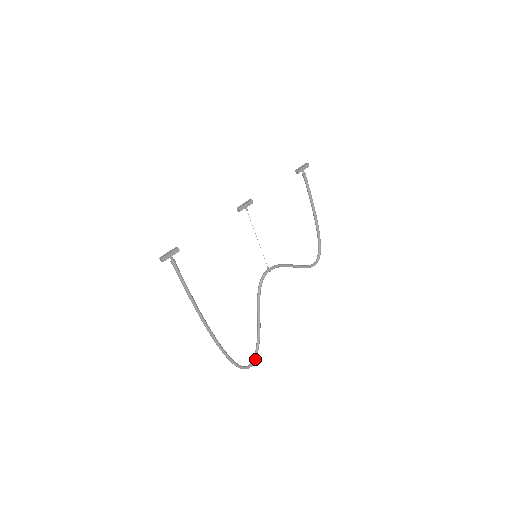
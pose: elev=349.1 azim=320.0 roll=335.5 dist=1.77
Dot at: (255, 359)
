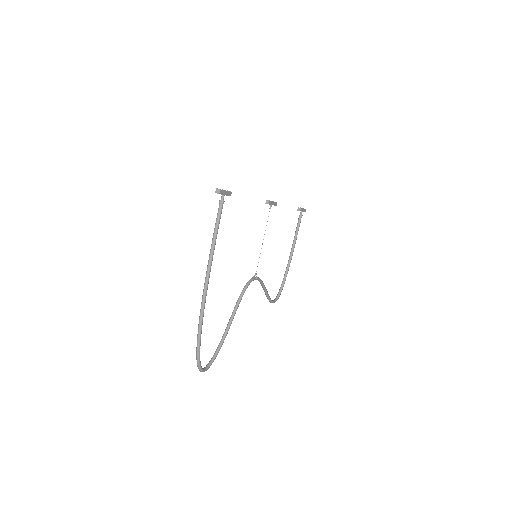
Dot at: occluded
